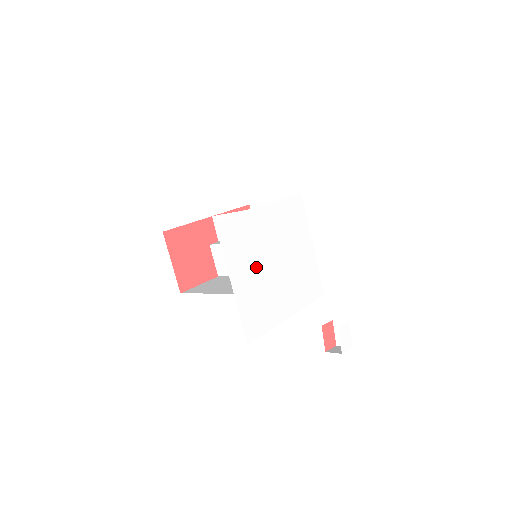
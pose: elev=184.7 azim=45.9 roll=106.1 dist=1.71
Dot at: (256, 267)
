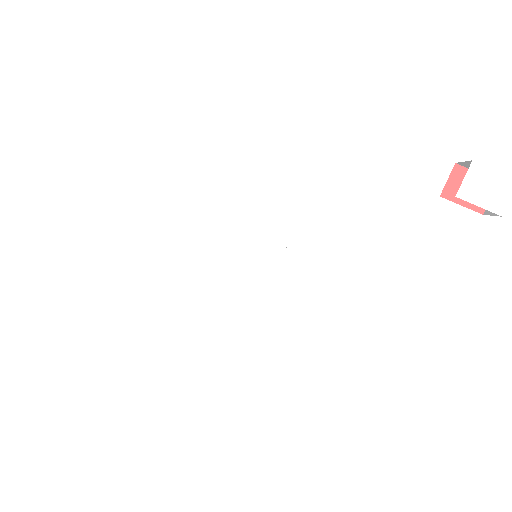
Dot at: (246, 314)
